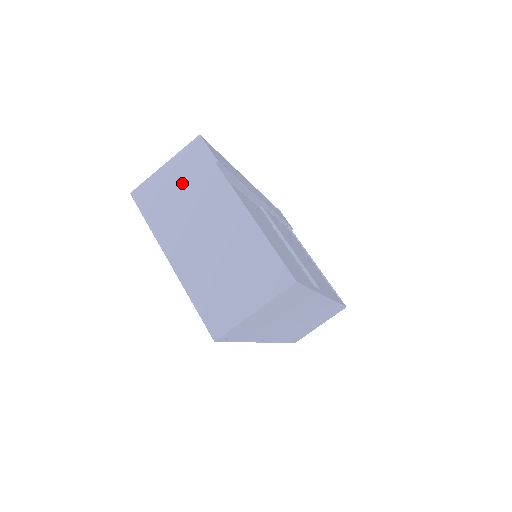
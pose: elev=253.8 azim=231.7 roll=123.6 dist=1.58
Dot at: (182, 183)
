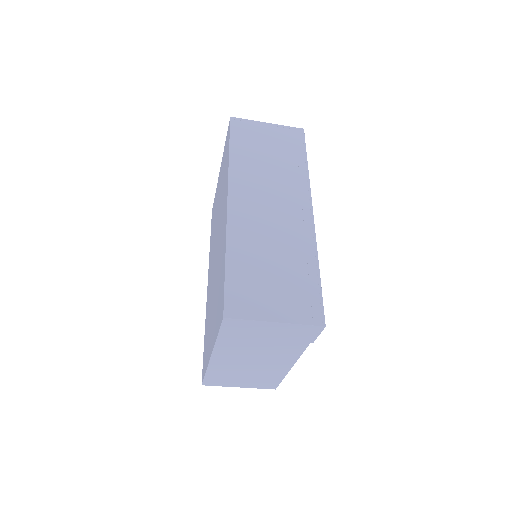
Dot at: (273, 337)
